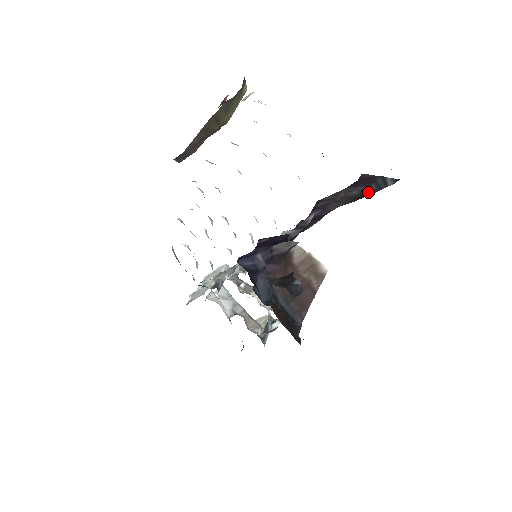
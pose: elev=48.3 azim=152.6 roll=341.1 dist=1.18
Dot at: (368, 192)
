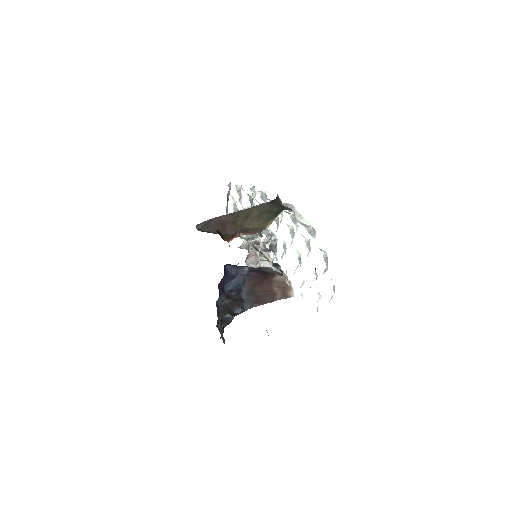
Dot at: occluded
